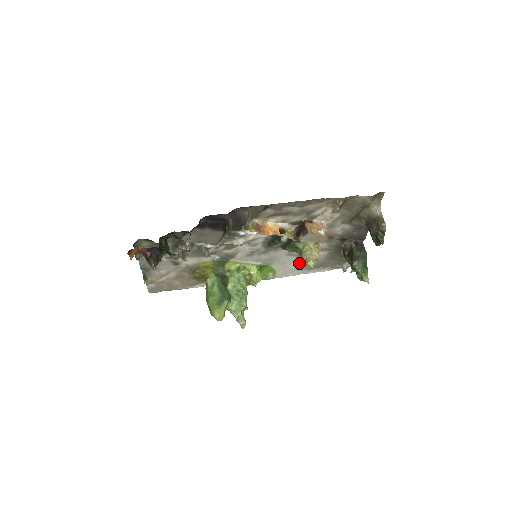
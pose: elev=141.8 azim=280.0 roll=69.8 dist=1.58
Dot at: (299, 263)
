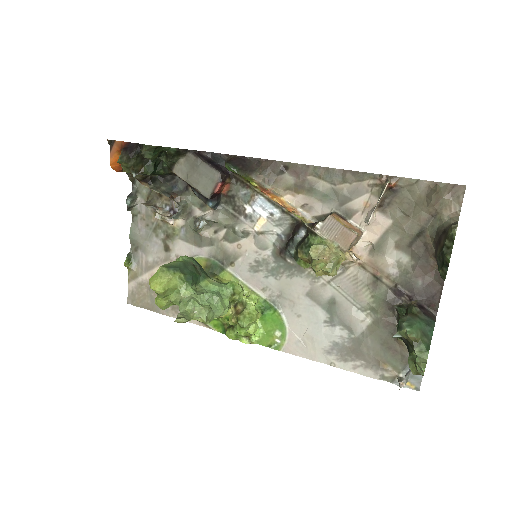
Dot at: (324, 328)
